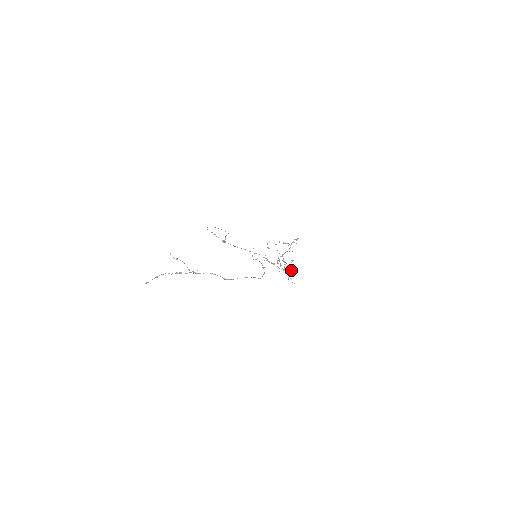
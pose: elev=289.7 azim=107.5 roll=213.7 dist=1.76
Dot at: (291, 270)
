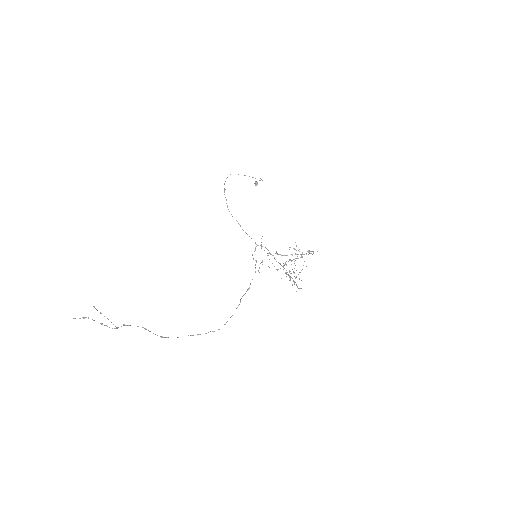
Dot at: occluded
